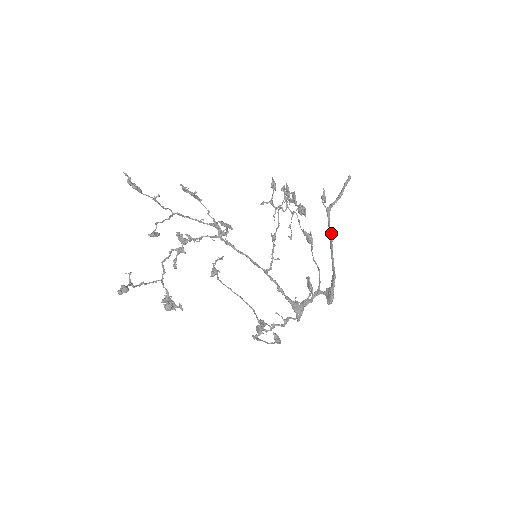
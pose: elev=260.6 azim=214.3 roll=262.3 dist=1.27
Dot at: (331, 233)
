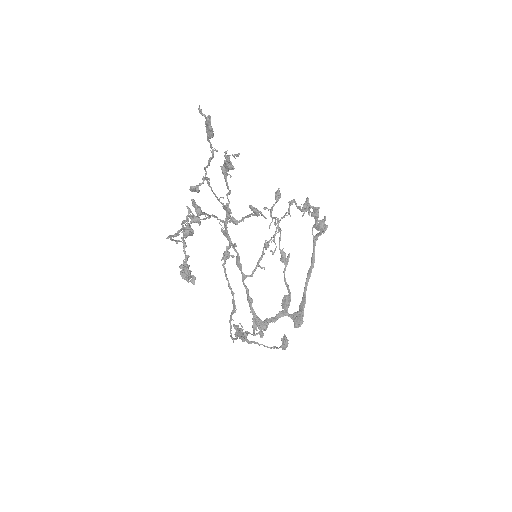
Dot at: (314, 260)
